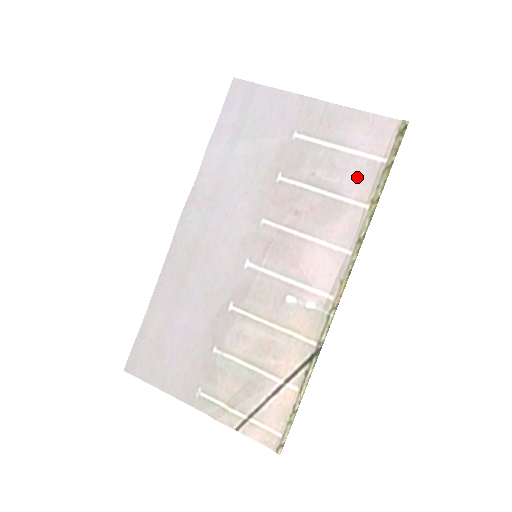
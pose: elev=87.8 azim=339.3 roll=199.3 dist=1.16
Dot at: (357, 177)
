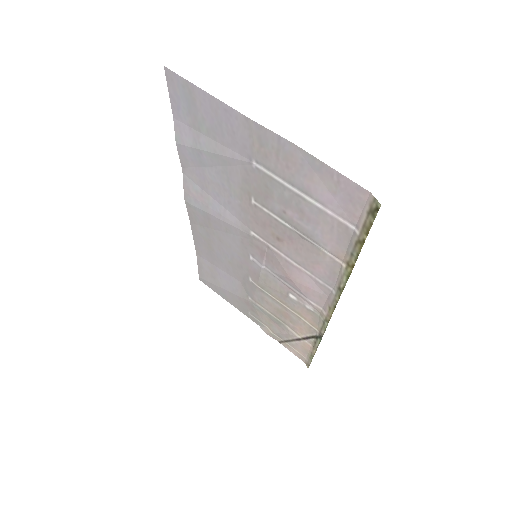
Dot at: (329, 234)
